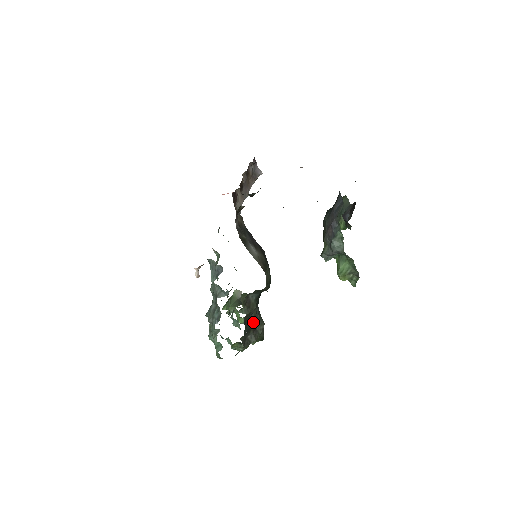
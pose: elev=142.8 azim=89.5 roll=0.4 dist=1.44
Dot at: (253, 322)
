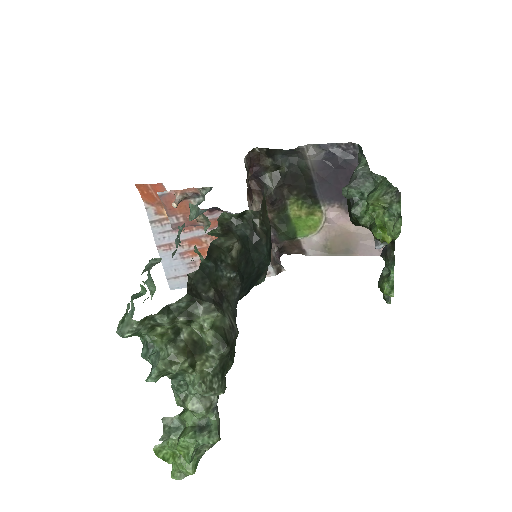
Dot at: (221, 291)
